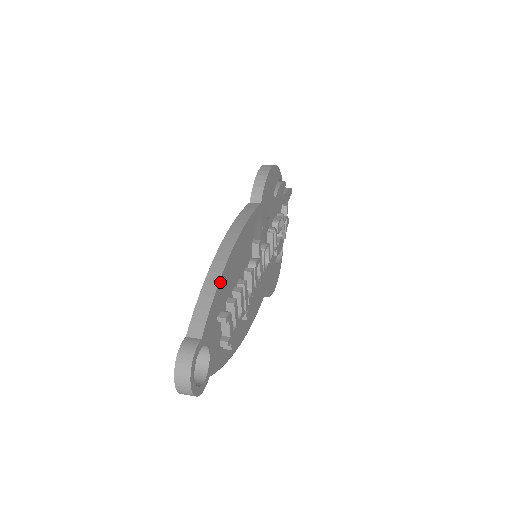
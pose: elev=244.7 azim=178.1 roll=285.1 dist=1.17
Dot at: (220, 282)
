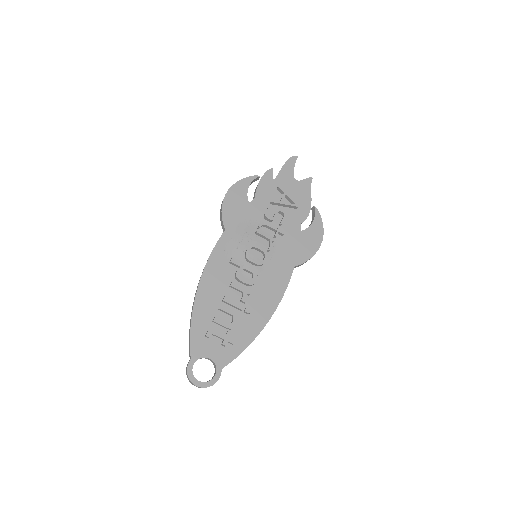
Dot at: (193, 319)
